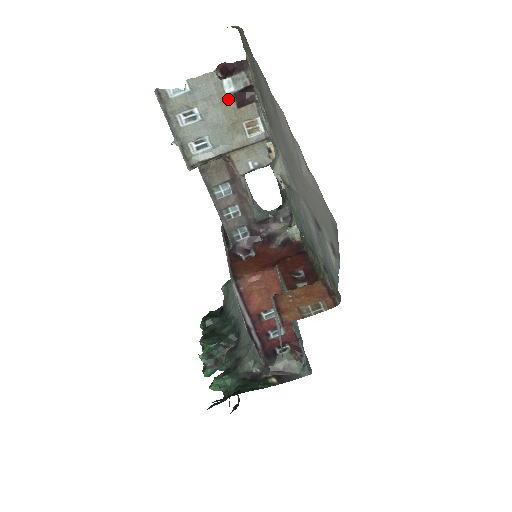
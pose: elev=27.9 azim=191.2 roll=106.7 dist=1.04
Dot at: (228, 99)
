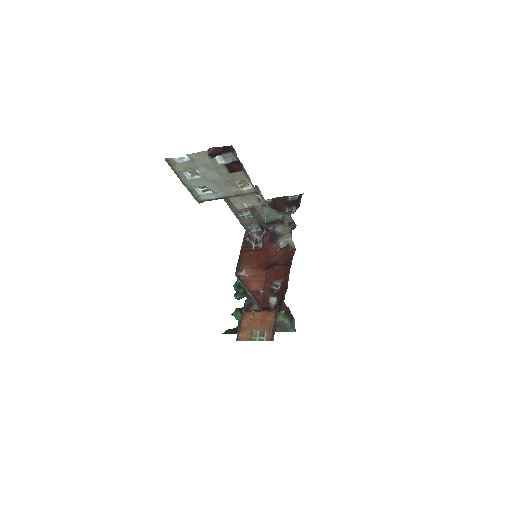
Dot at: (221, 167)
